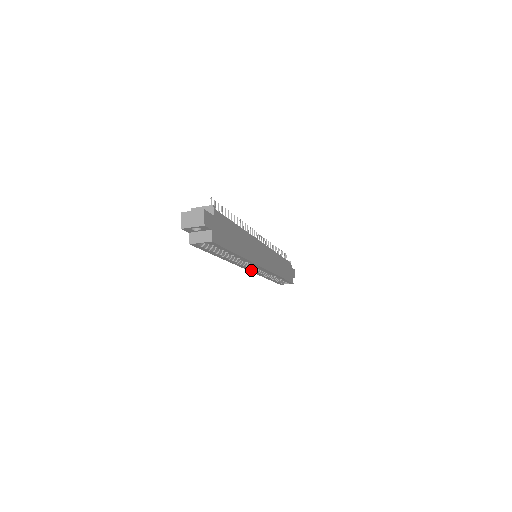
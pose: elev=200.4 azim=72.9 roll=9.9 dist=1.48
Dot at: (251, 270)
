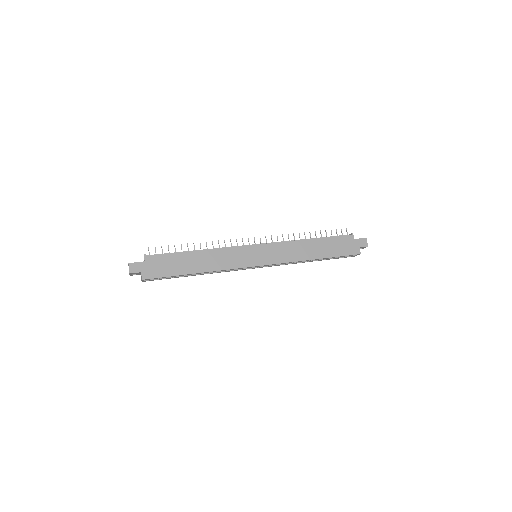
Dot at: (258, 267)
